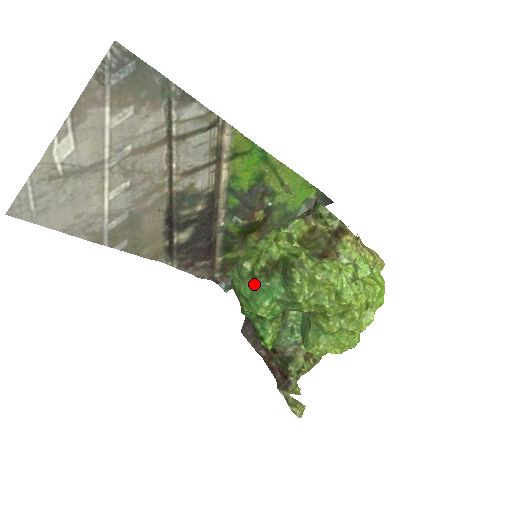
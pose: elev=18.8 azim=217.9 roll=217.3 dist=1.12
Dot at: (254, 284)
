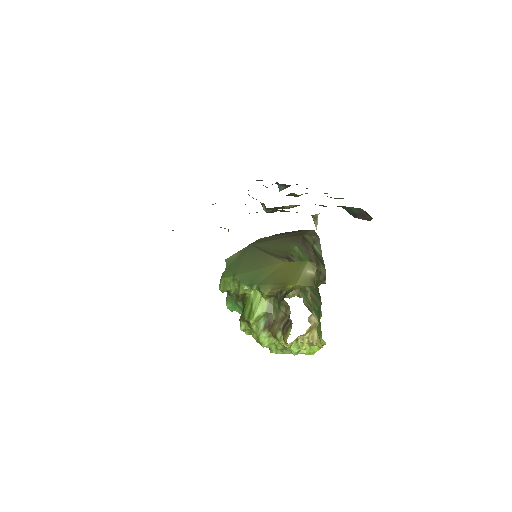
Dot at: (228, 294)
